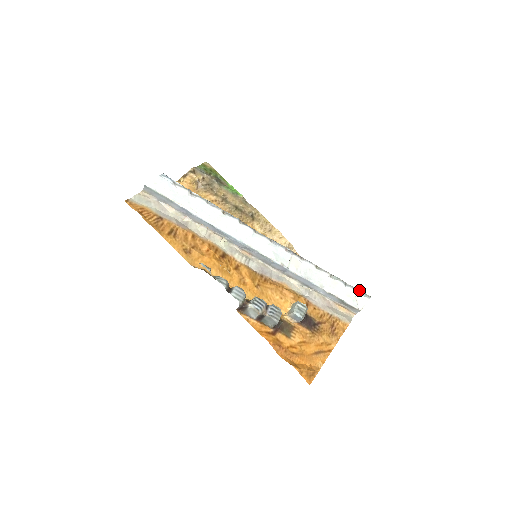
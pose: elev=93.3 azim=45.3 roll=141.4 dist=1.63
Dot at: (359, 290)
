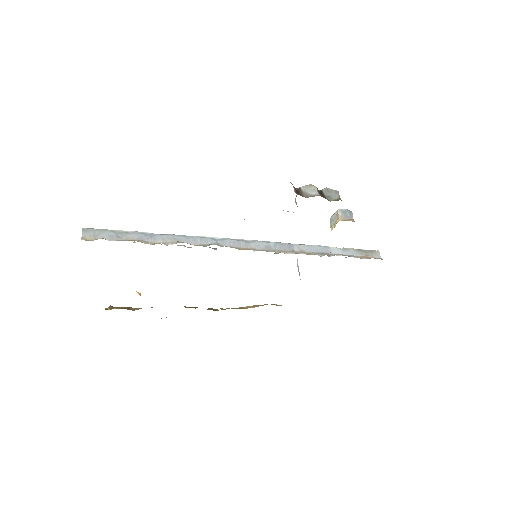
Dot at: occluded
